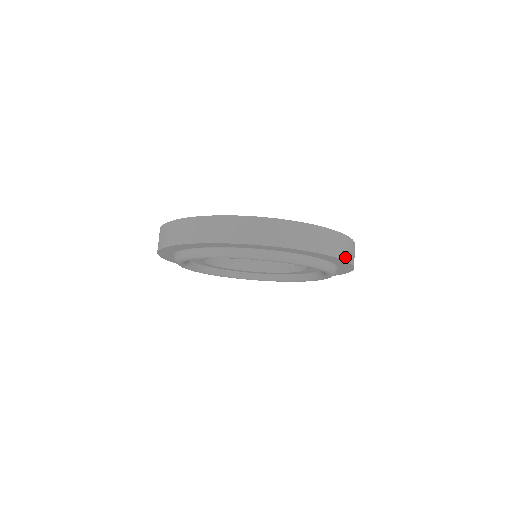
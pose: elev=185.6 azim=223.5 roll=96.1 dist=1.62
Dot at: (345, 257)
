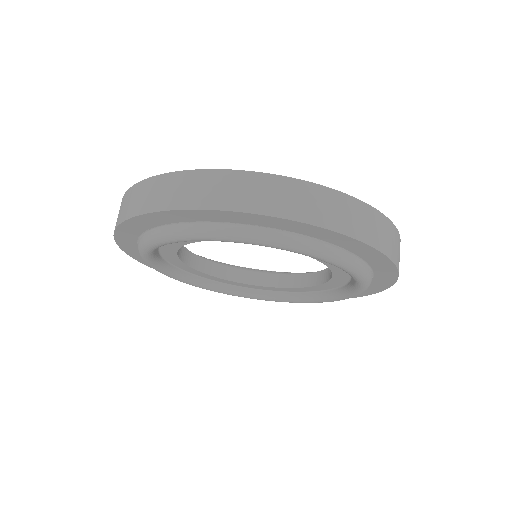
Dot at: (398, 267)
